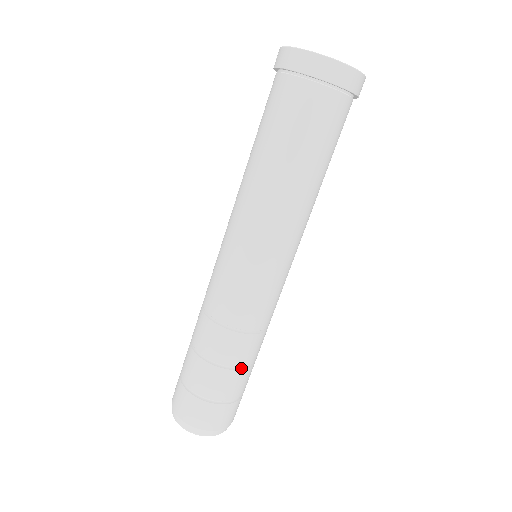
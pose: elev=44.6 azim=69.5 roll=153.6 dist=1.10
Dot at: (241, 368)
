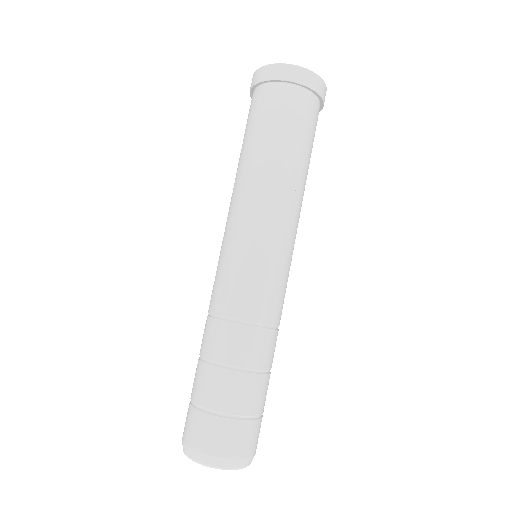
Dot at: (249, 371)
